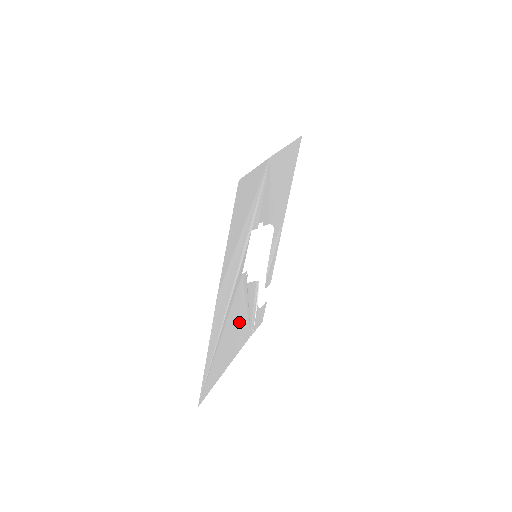
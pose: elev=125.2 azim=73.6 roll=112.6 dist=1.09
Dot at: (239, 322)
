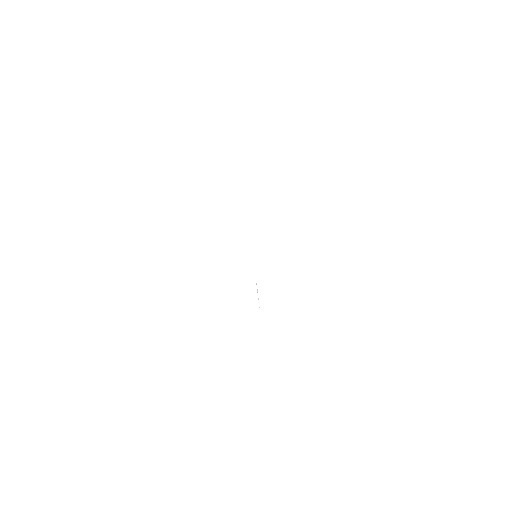
Dot at: occluded
